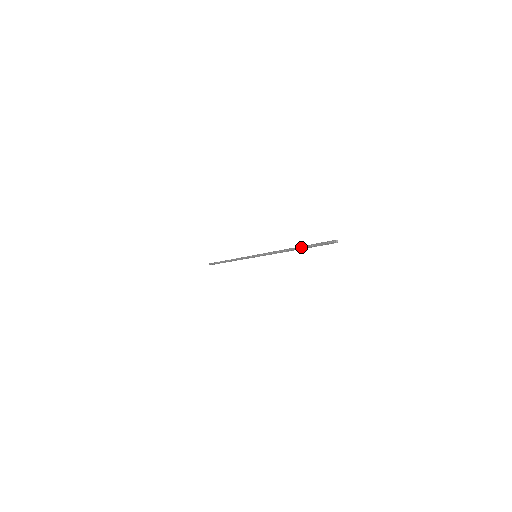
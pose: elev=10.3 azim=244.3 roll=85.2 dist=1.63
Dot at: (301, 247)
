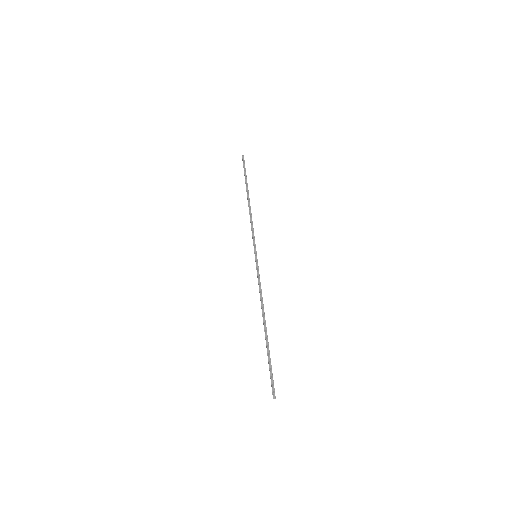
Dot at: (266, 343)
